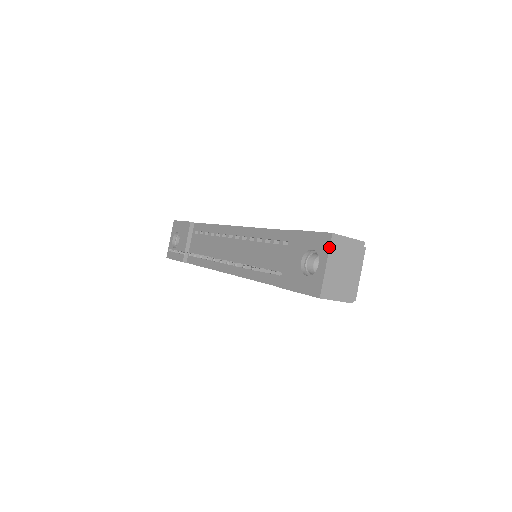
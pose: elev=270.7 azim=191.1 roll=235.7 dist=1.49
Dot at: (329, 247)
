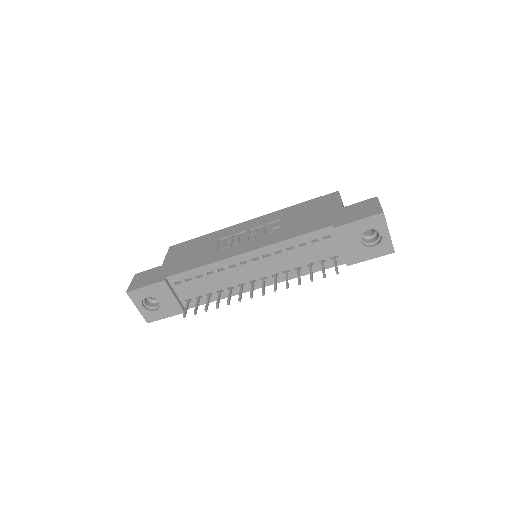
Dot at: (386, 222)
